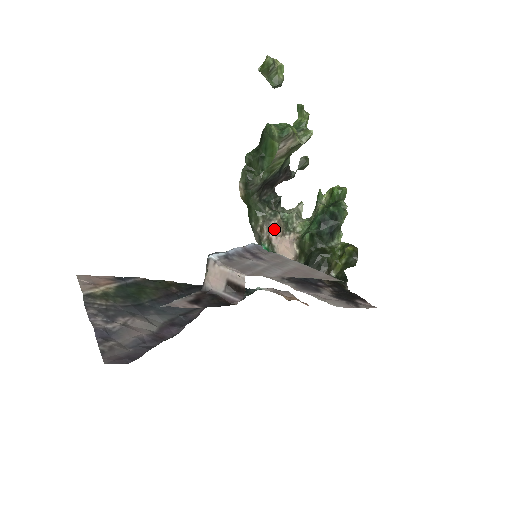
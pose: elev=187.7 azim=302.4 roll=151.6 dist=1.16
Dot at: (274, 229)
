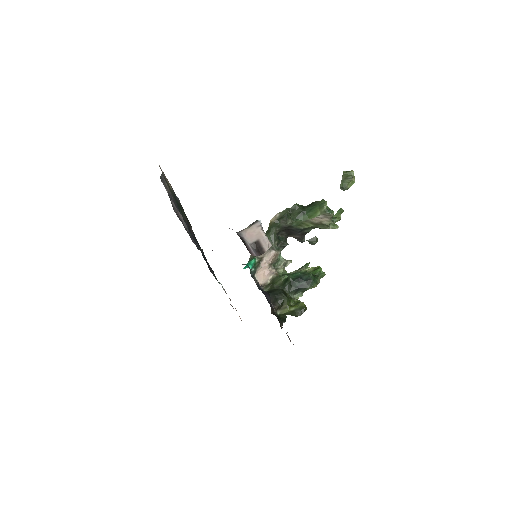
Dot at: (270, 256)
